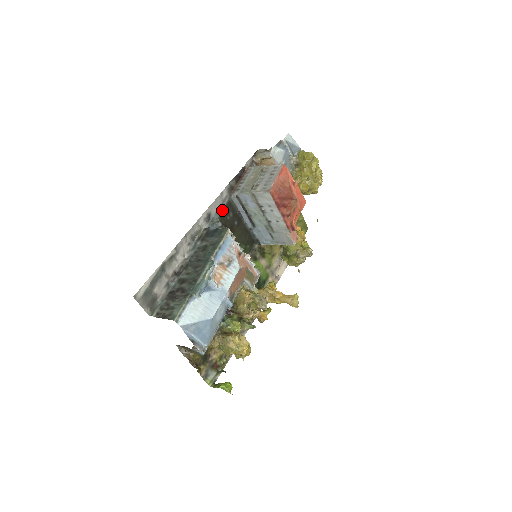
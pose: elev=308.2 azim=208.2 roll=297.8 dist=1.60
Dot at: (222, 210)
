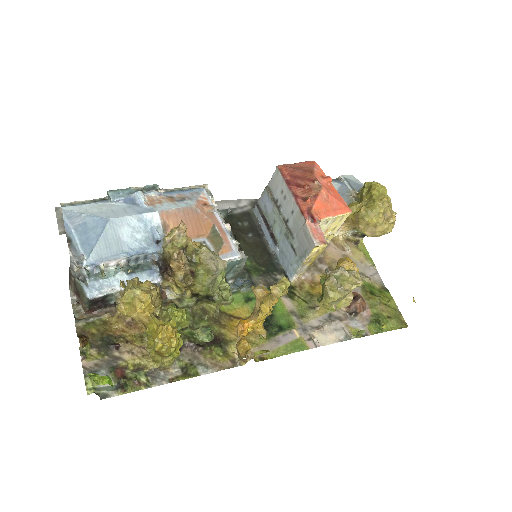
Dot at: (233, 214)
